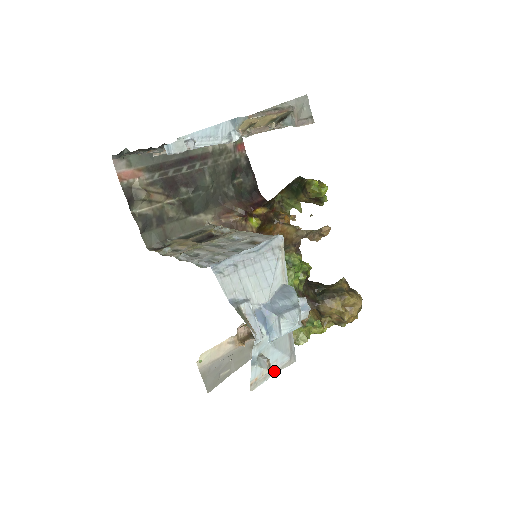
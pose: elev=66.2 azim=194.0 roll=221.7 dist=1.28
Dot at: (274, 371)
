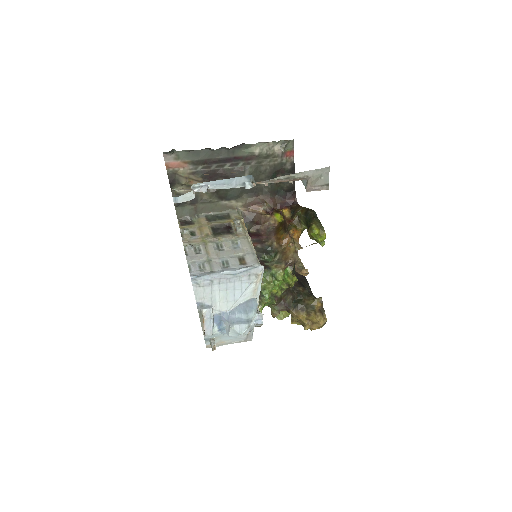
Dot at: (229, 343)
